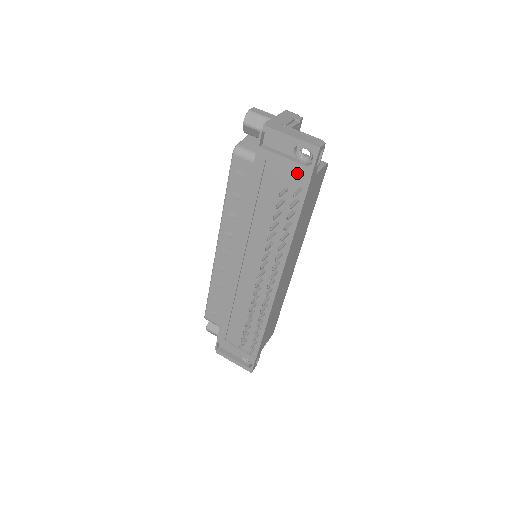
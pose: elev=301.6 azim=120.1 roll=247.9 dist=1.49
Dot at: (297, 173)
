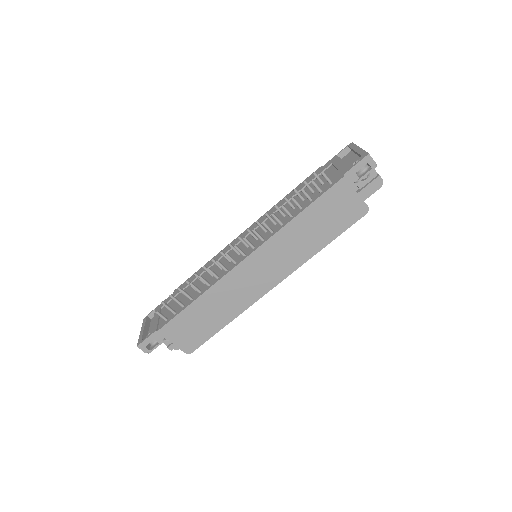
Dot at: (340, 171)
